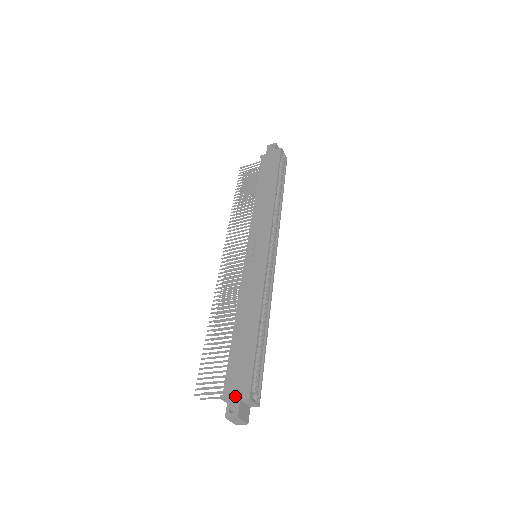
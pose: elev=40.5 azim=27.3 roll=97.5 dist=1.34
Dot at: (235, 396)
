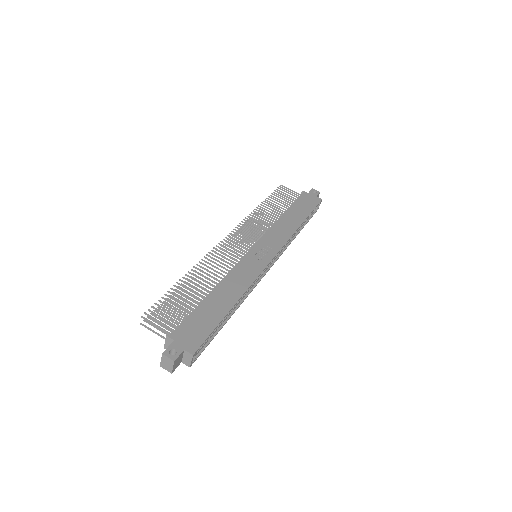
Dot at: (182, 344)
